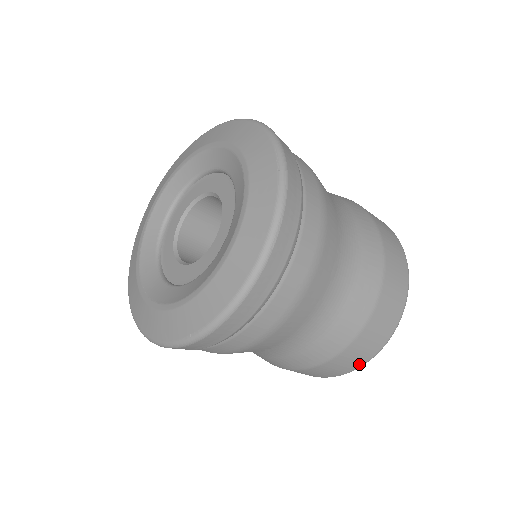
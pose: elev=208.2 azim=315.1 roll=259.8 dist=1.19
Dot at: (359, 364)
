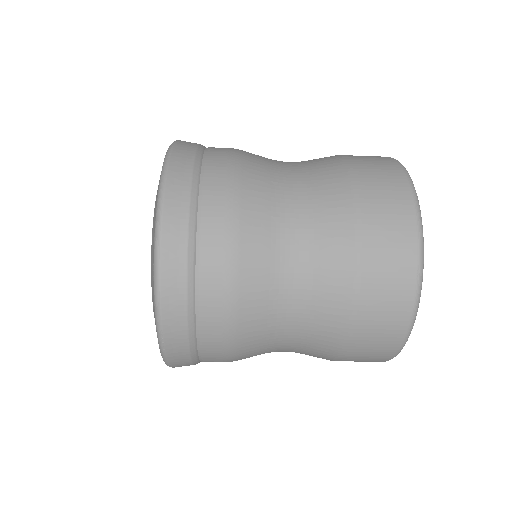
Dot at: occluded
